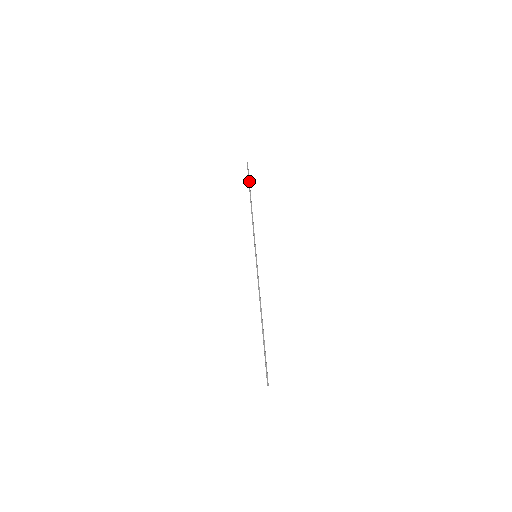
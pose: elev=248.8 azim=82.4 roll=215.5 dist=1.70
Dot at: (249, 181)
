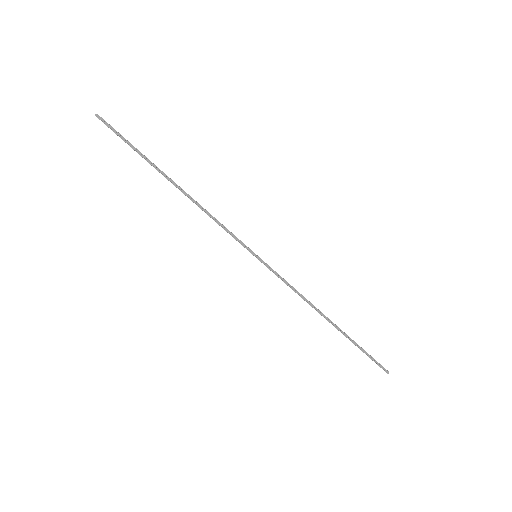
Dot at: occluded
